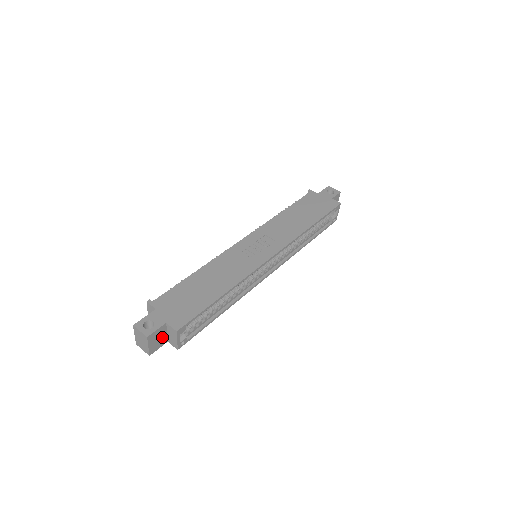
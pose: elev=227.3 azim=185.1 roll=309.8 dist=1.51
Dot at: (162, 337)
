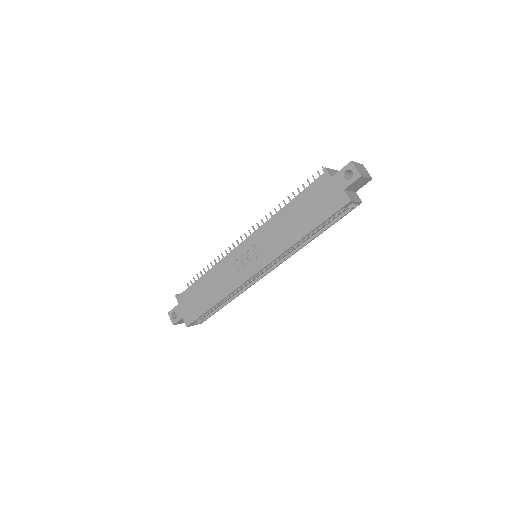
Dot at: occluded
